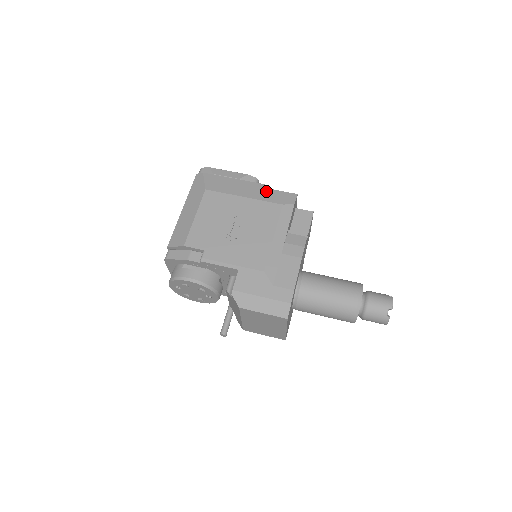
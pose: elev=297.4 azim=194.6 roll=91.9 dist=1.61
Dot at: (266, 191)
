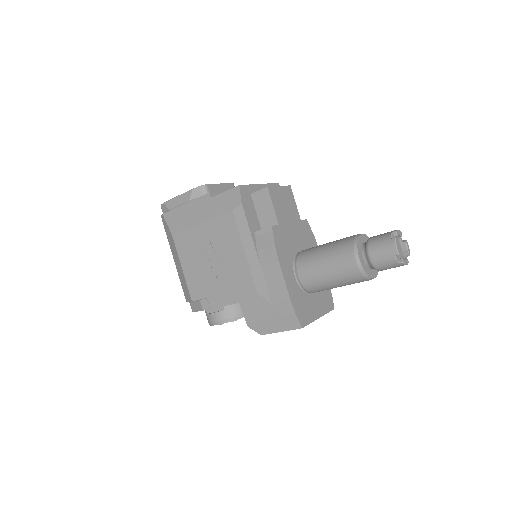
Dot at: (213, 202)
